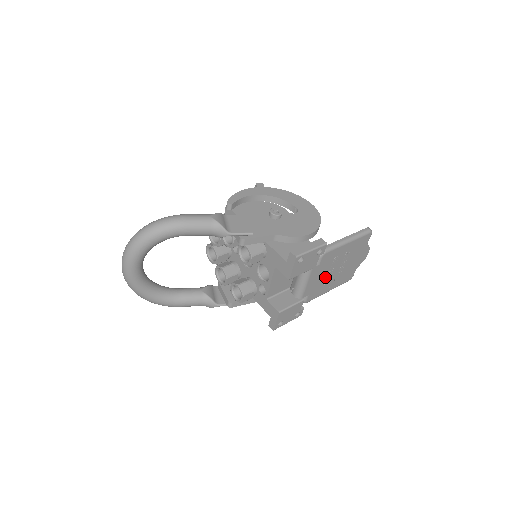
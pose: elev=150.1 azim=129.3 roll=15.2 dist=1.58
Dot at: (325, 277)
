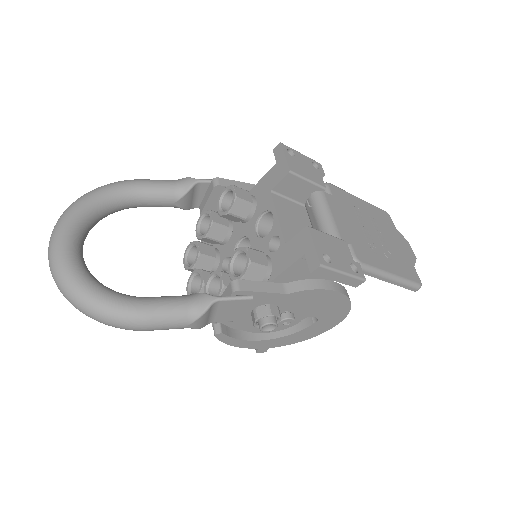
Dot at: (361, 233)
